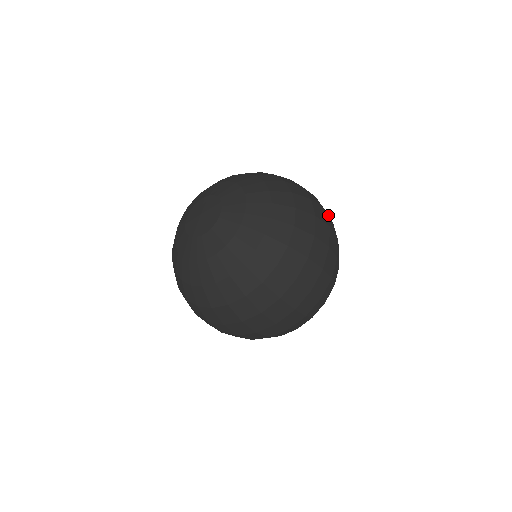
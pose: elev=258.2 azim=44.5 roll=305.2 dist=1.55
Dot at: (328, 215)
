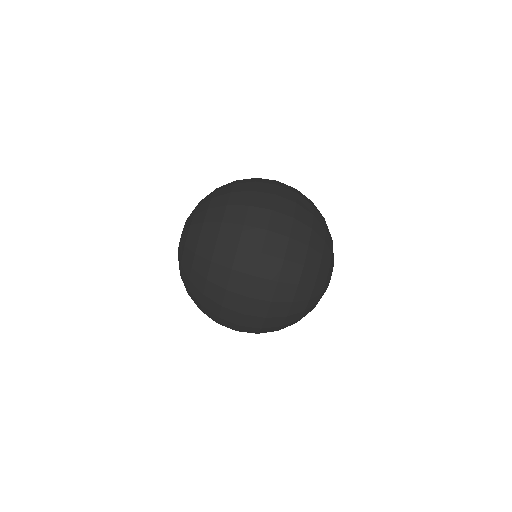
Dot at: (285, 184)
